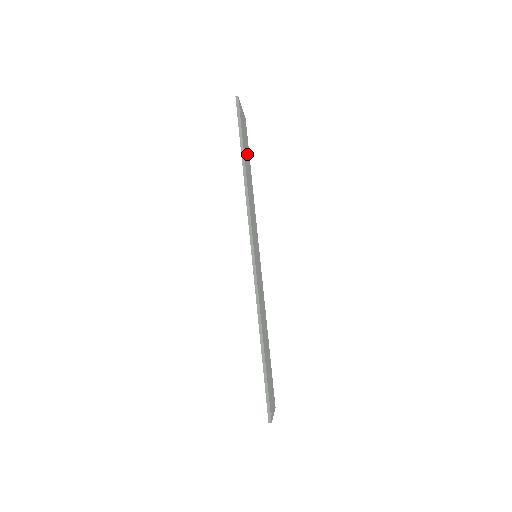
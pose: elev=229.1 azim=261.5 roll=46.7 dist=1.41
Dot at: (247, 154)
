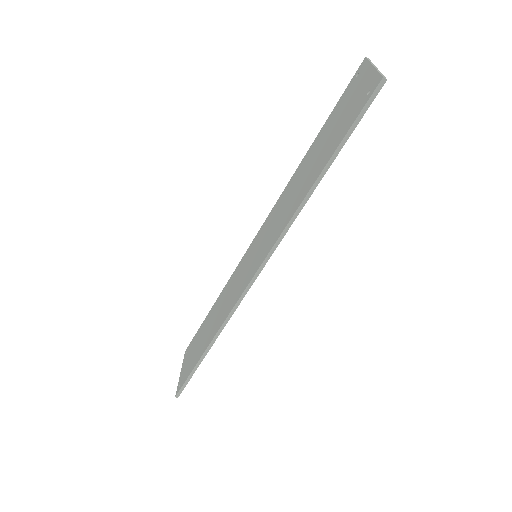
Dot at: occluded
